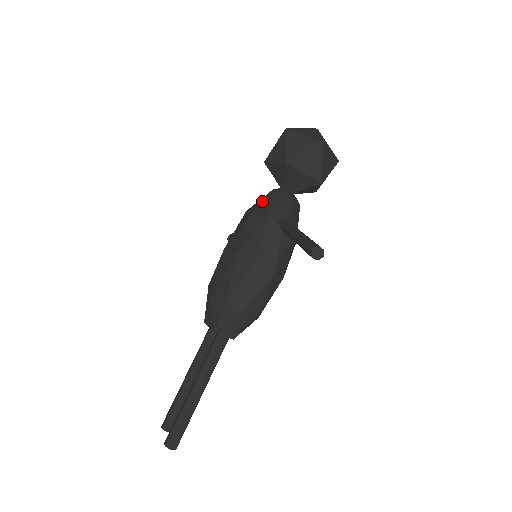
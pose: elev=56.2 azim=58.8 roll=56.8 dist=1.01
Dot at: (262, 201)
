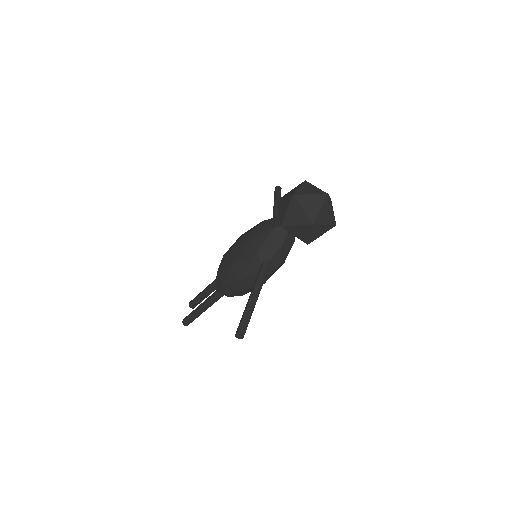
Dot at: (263, 234)
